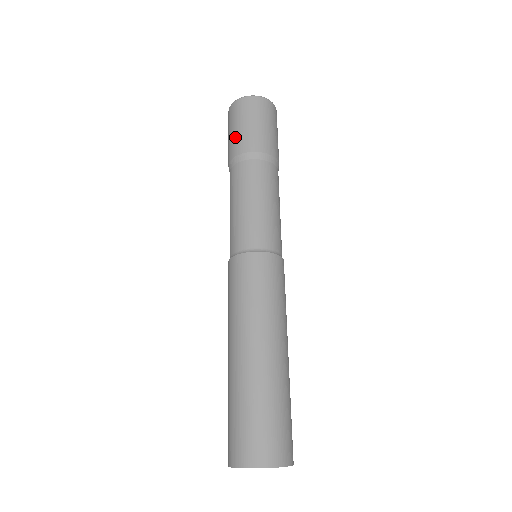
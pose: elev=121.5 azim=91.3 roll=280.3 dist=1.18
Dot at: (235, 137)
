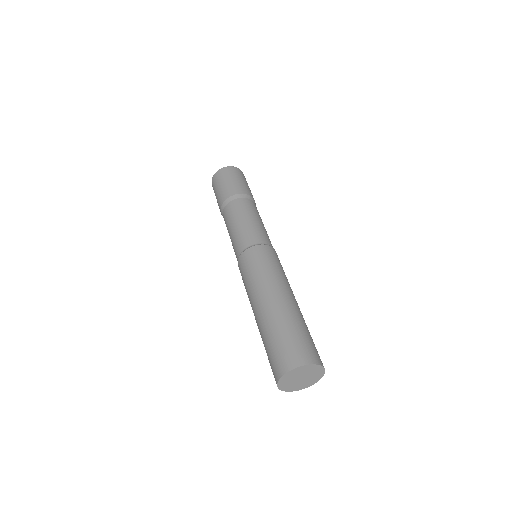
Dot at: (219, 194)
